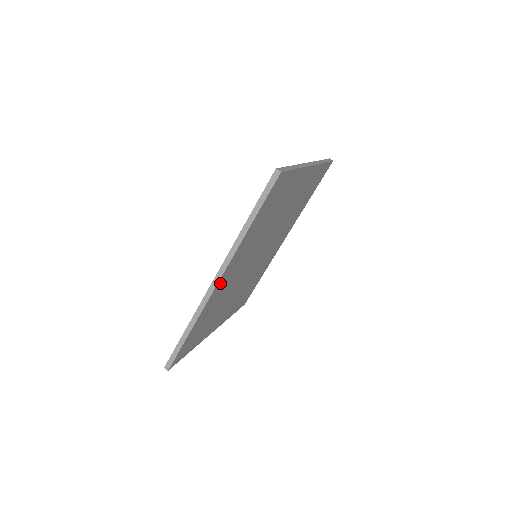
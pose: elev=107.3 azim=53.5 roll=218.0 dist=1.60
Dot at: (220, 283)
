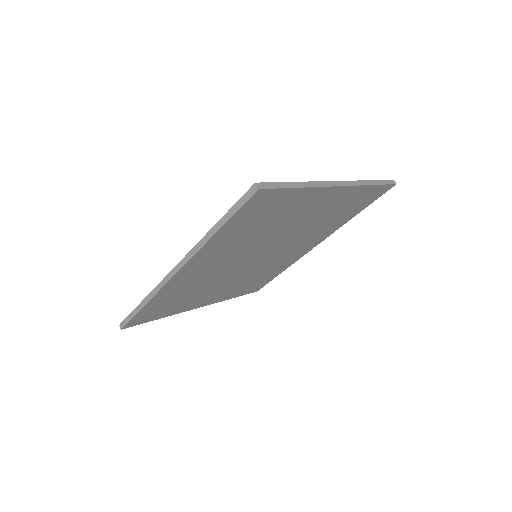
Dot at: (182, 274)
